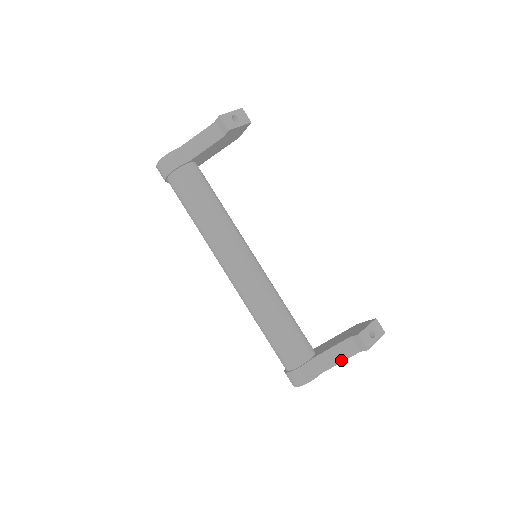
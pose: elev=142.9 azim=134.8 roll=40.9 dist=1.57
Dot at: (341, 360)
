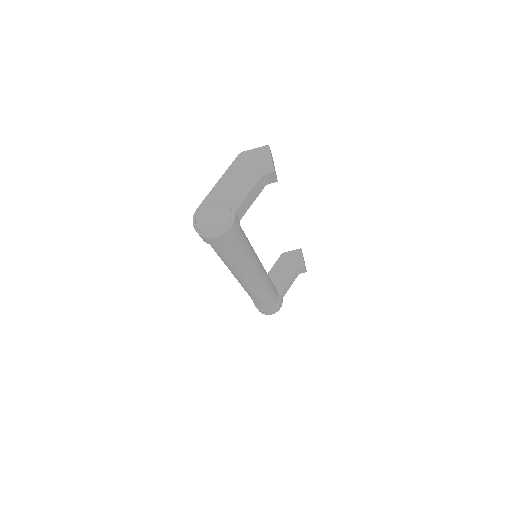
Dot at: occluded
